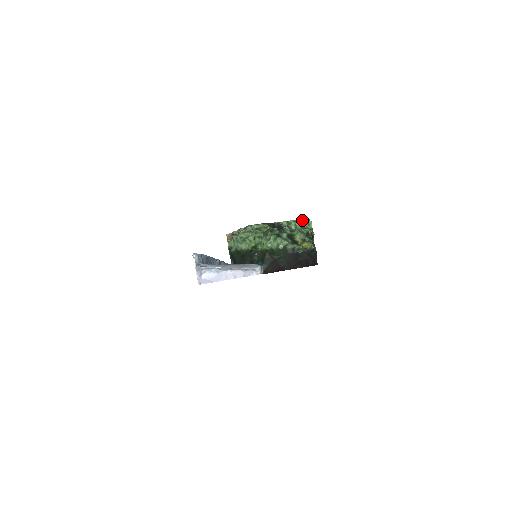
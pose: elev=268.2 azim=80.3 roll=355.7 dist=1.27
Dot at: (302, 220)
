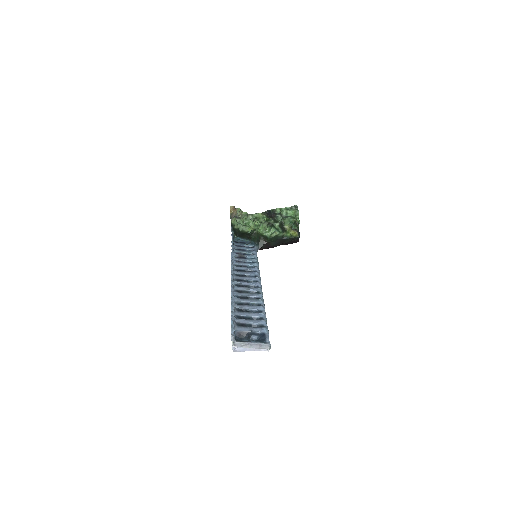
Dot at: (292, 208)
